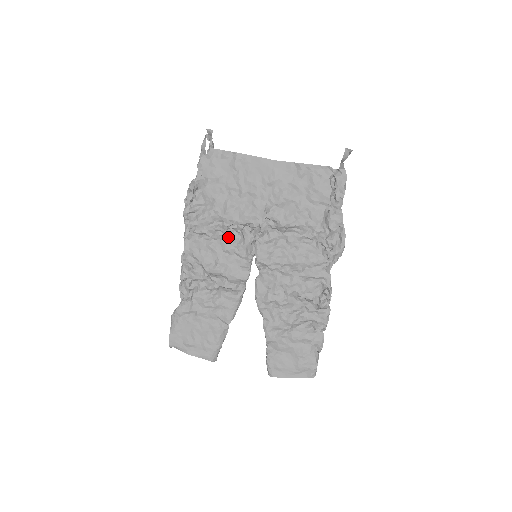
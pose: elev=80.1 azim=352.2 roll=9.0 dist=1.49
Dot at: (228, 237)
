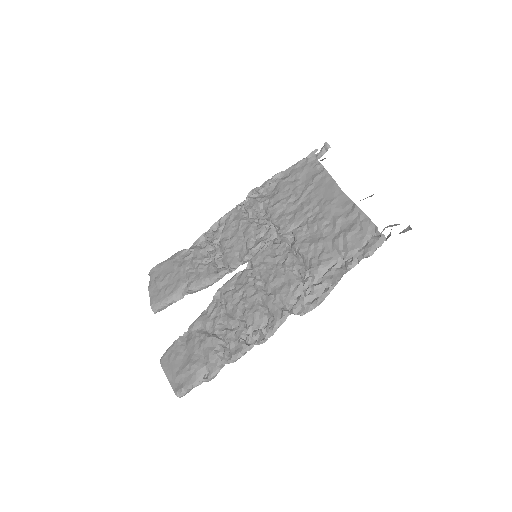
Dot at: (256, 226)
